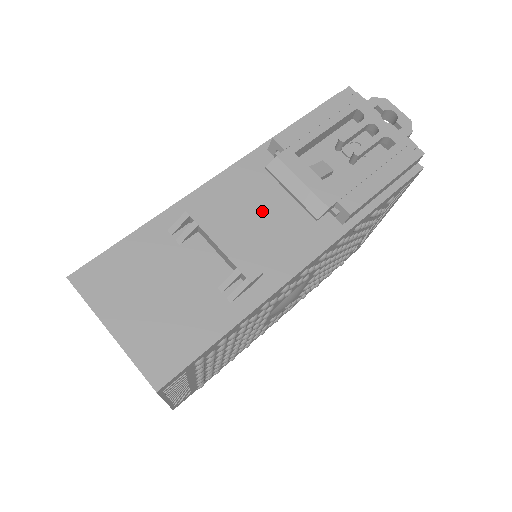
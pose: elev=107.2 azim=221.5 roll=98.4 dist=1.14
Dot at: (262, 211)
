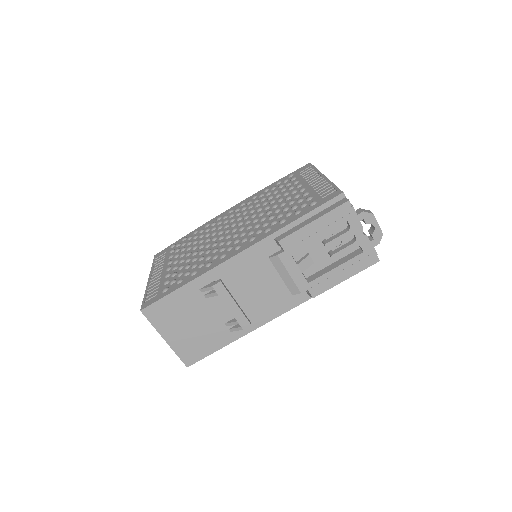
Dot at: (260, 282)
